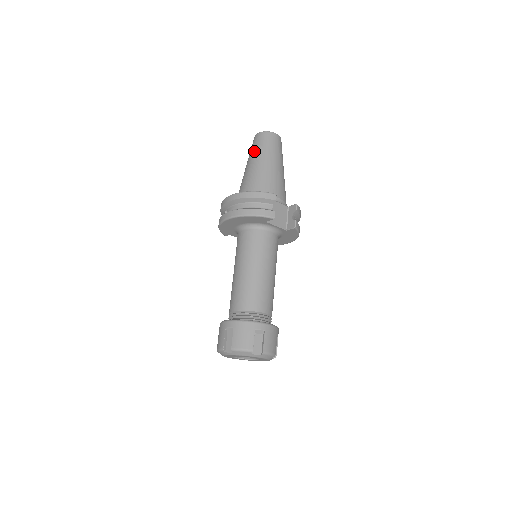
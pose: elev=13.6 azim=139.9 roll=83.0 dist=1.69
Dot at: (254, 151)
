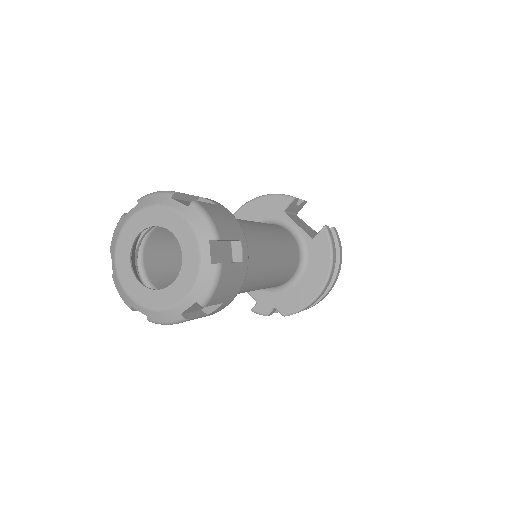
Dot at: occluded
